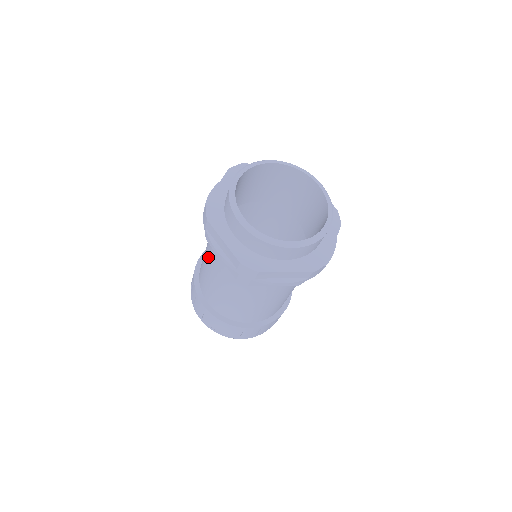
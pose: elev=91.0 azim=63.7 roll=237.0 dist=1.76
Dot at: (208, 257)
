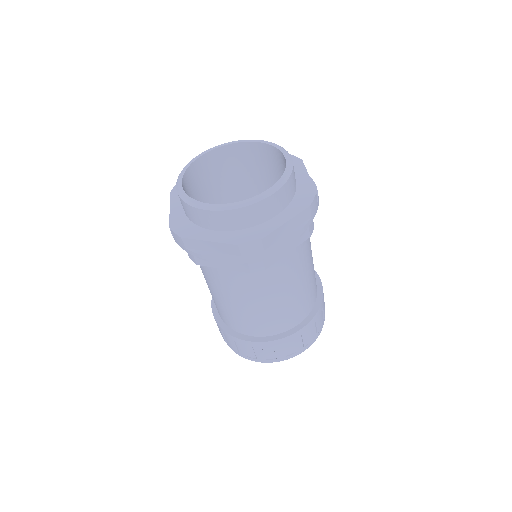
Dot at: (213, 286)
